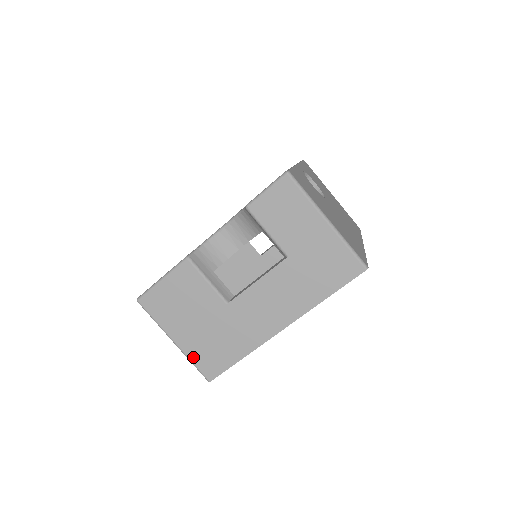
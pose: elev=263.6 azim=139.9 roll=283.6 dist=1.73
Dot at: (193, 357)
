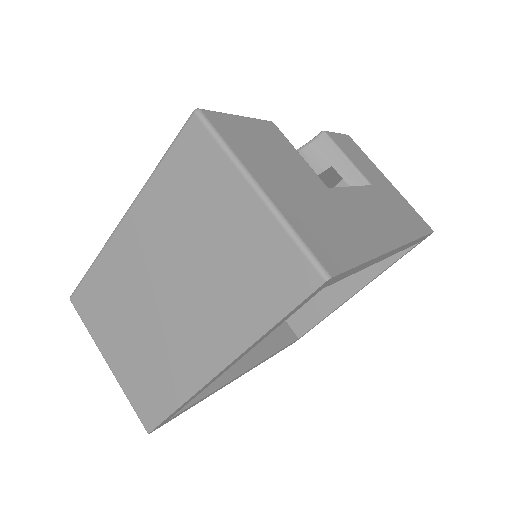
Dot at: (296, 224)
